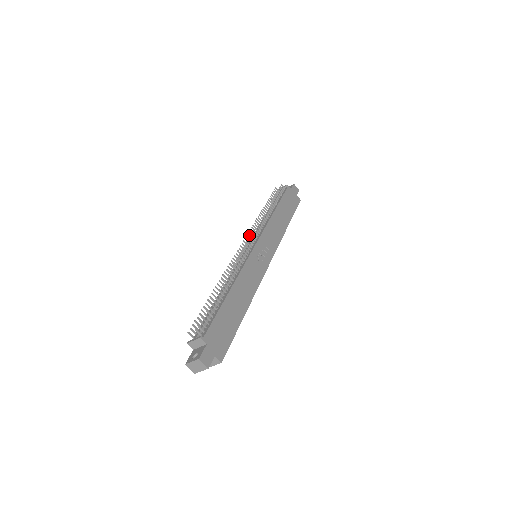
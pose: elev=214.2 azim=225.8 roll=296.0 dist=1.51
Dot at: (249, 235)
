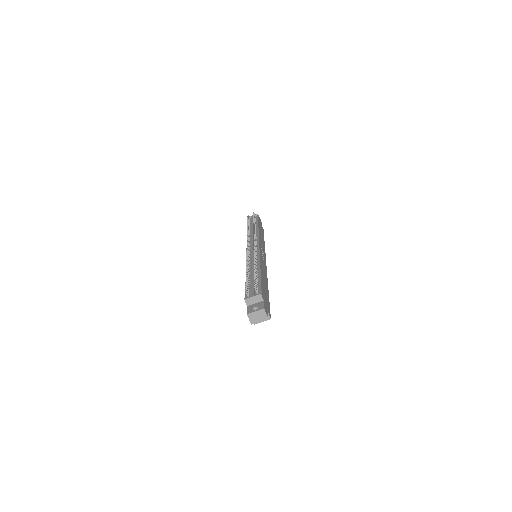
Dot at: (248, 239)
